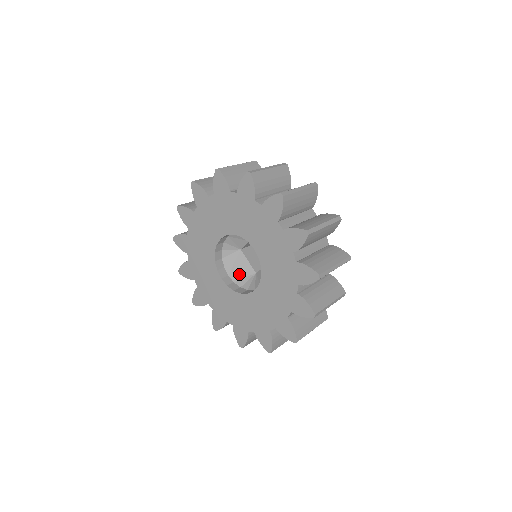
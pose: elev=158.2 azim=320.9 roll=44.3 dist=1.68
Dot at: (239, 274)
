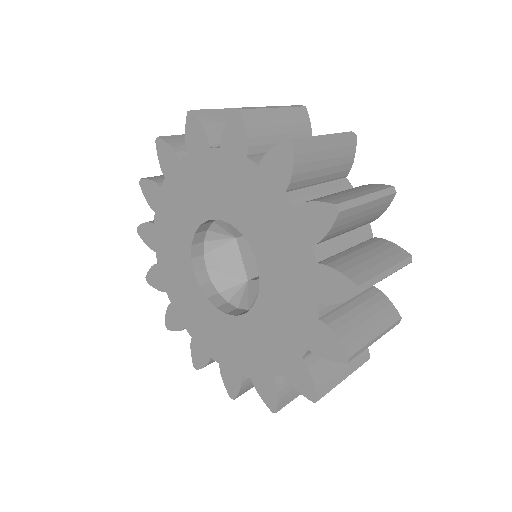
Dot at: (222, 272)
